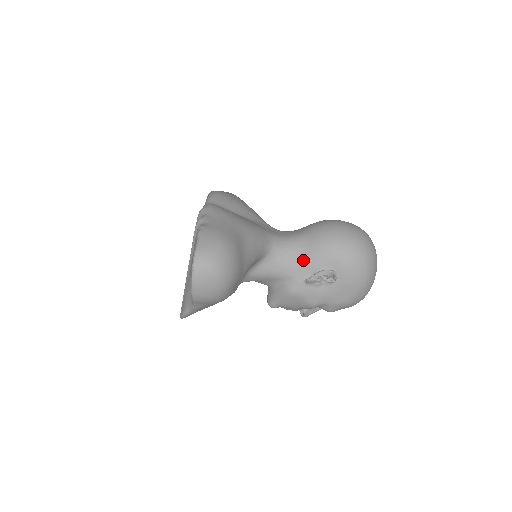
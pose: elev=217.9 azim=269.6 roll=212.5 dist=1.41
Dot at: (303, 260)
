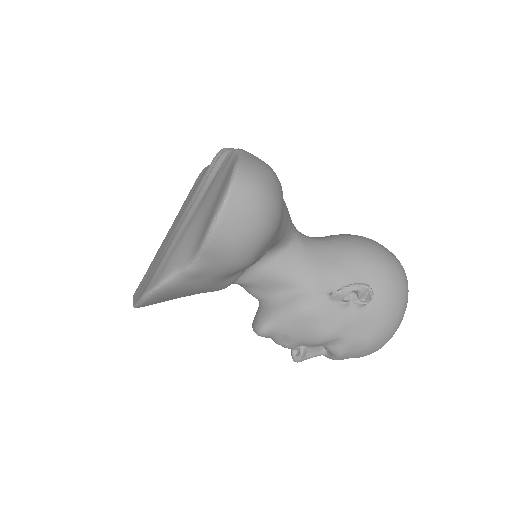
Dot at: (330, 266)
